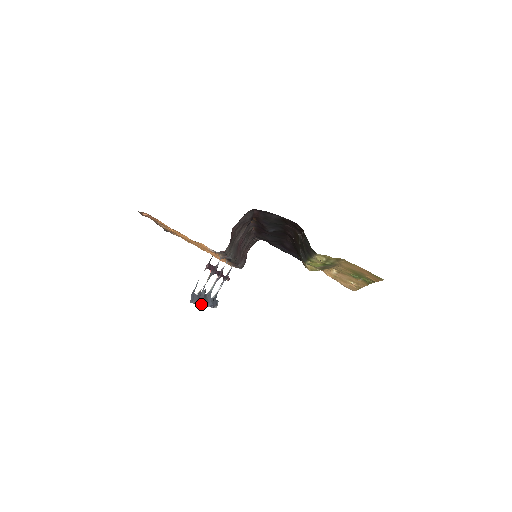
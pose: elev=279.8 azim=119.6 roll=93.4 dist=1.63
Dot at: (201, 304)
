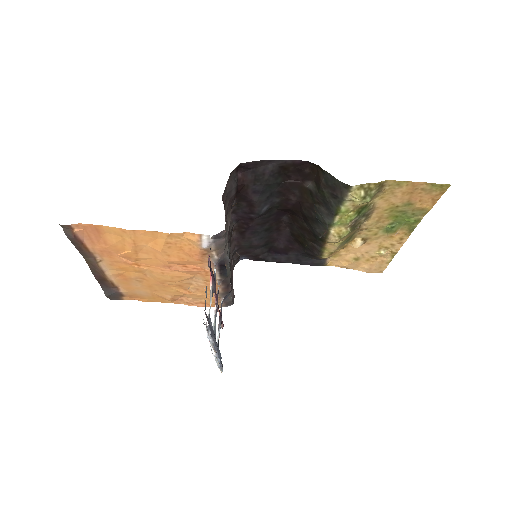
Dot at: (214, 345)
